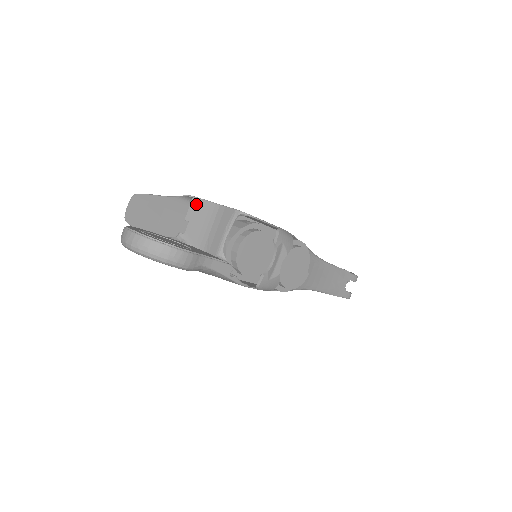
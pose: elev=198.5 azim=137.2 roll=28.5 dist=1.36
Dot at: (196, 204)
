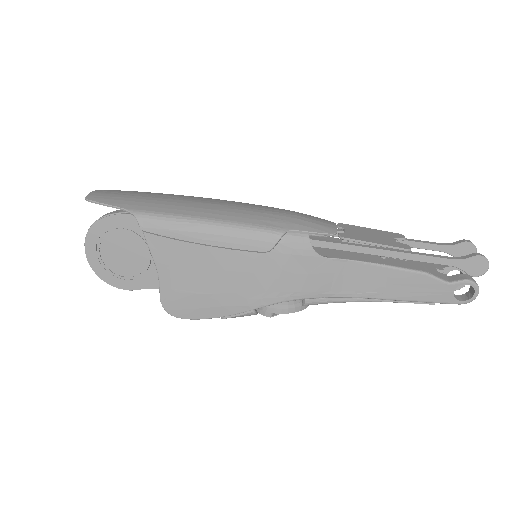
Dot at: occluded
